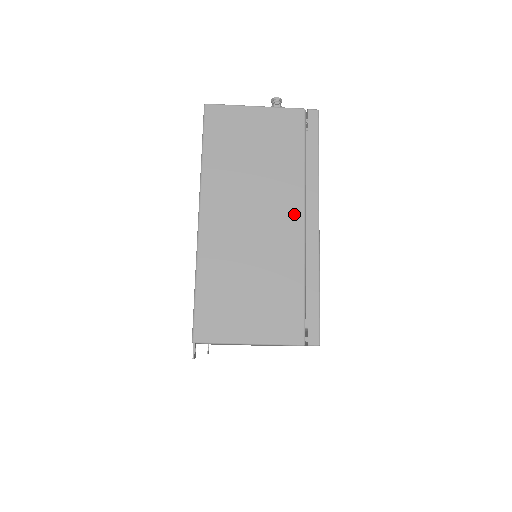
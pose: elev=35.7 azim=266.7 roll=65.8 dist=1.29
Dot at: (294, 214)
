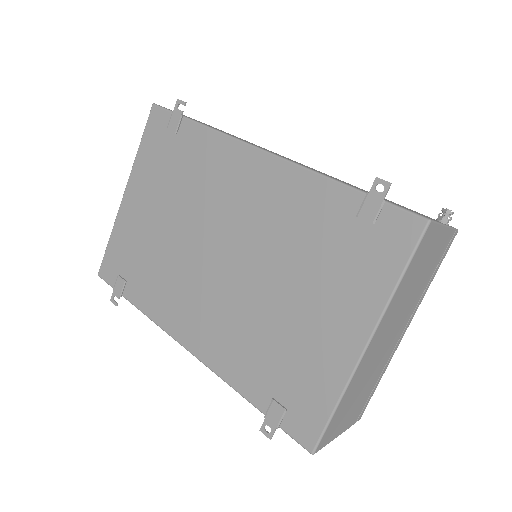
Dot at: (403, 329)
